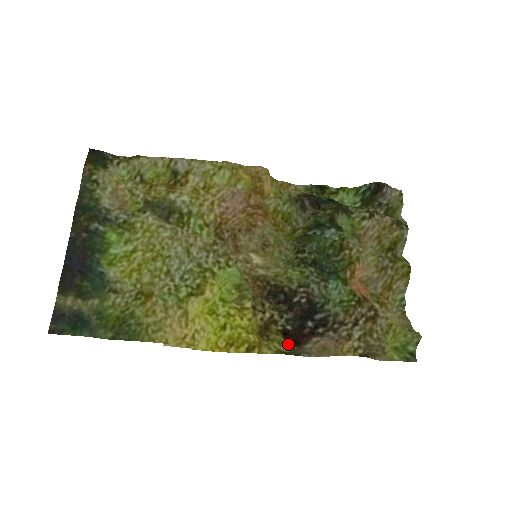
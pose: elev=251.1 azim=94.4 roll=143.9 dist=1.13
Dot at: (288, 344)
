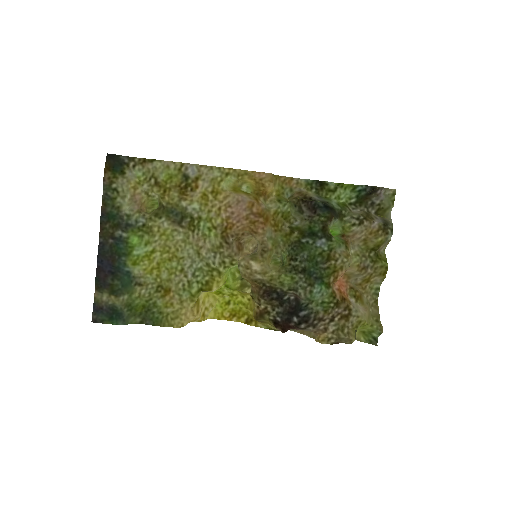
Dot at: occluded
